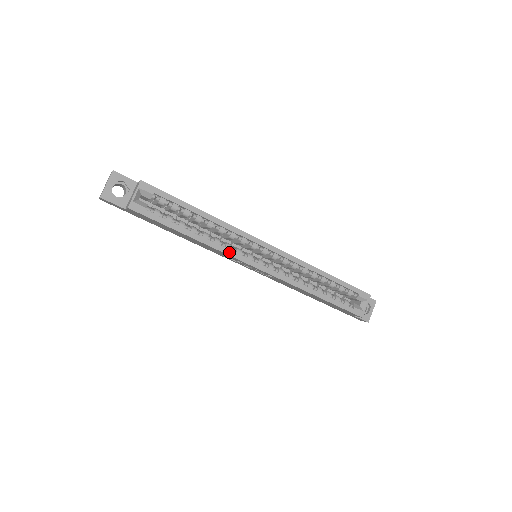
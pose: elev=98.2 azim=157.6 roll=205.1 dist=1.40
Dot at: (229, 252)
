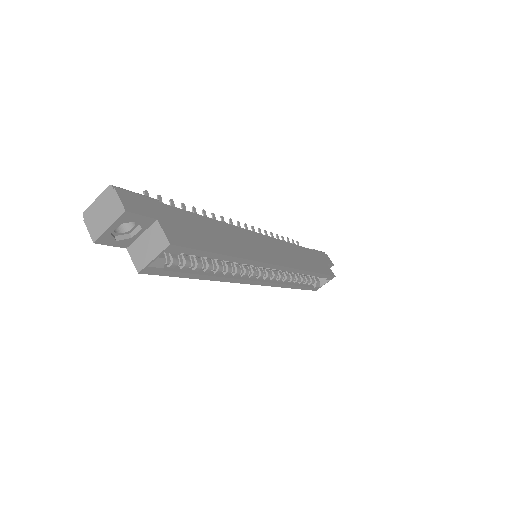
Dot at: (236, 280)
